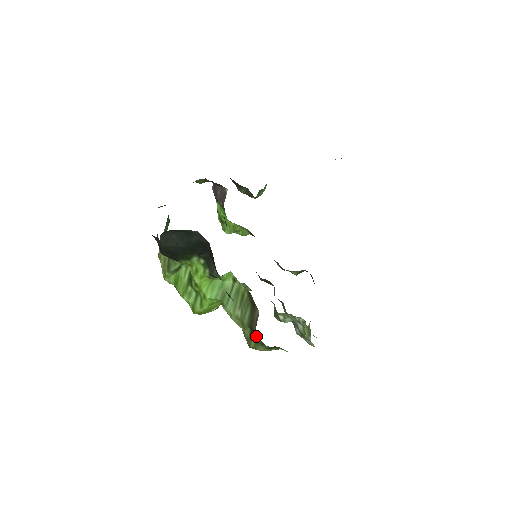
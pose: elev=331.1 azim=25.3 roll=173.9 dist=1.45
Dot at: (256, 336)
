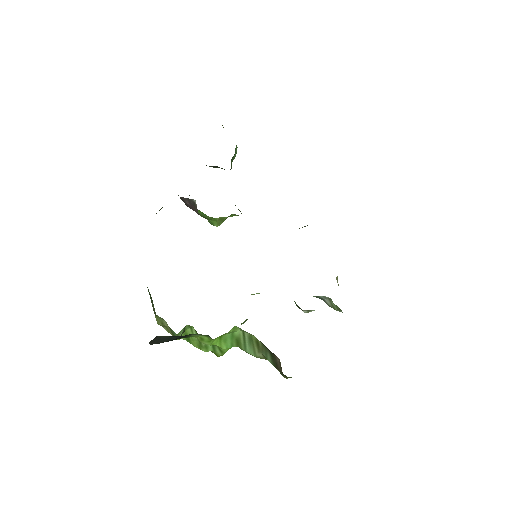
Dot at: (285, 376)
